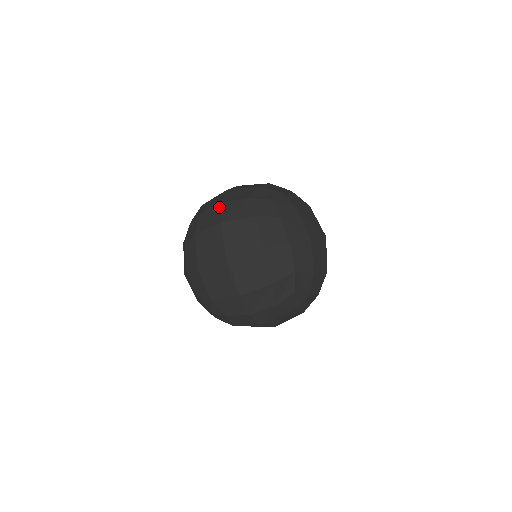
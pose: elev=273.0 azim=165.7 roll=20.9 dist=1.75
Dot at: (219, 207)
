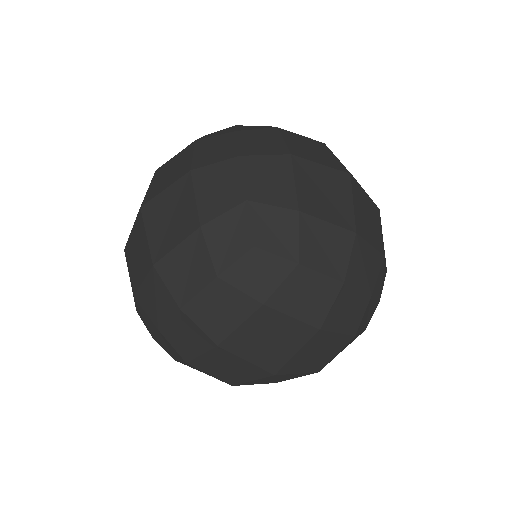
Dot at: occluded
